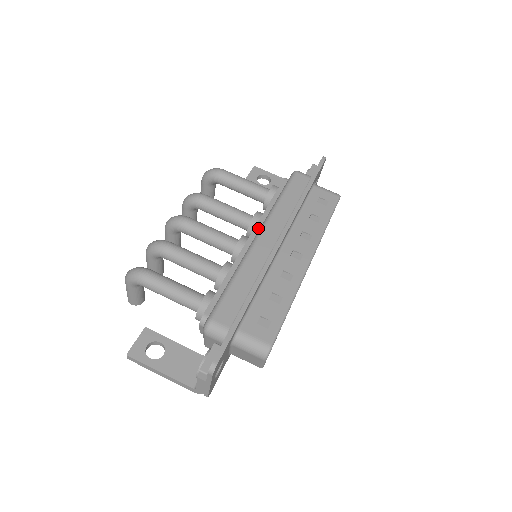
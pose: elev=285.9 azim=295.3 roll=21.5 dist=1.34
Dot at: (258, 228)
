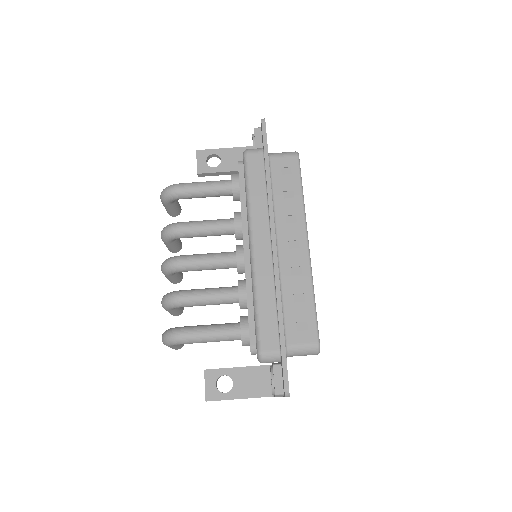
Dot at: (246, 235)
